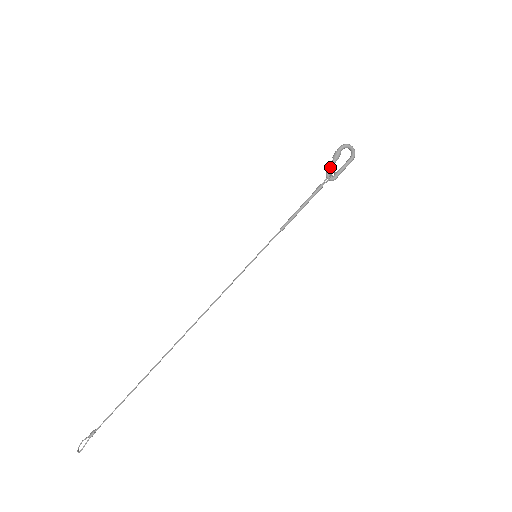
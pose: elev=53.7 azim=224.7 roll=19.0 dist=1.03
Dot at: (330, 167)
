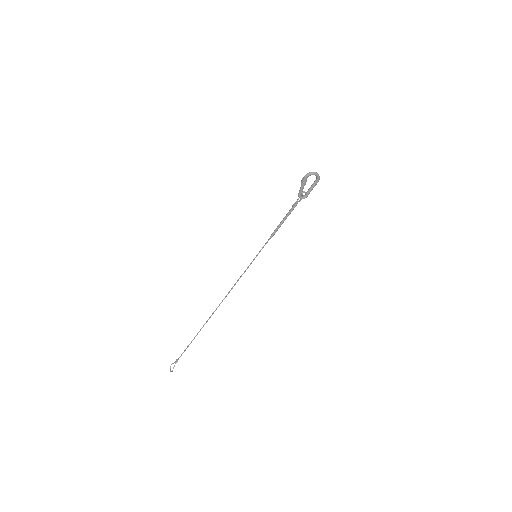
Dot at: (300, 191)
